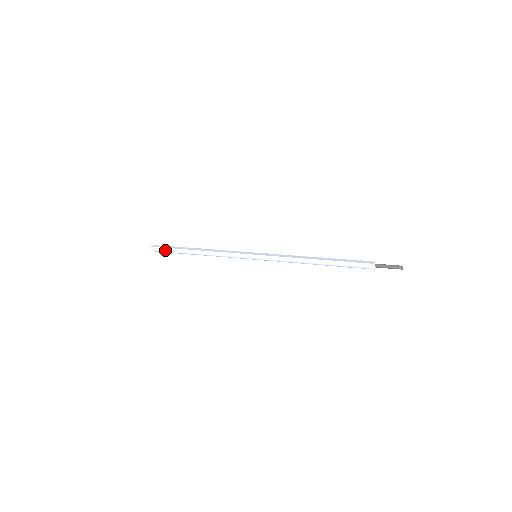
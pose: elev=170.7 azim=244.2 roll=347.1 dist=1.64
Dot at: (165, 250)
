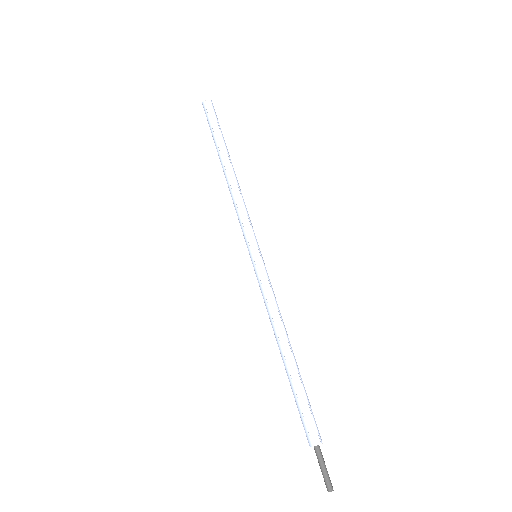
Dot at: (209, 124)
